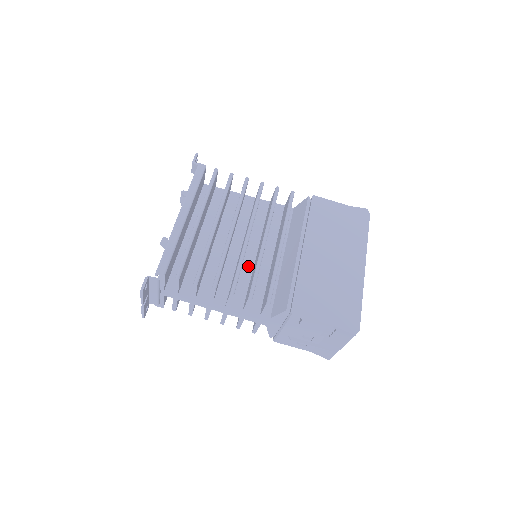
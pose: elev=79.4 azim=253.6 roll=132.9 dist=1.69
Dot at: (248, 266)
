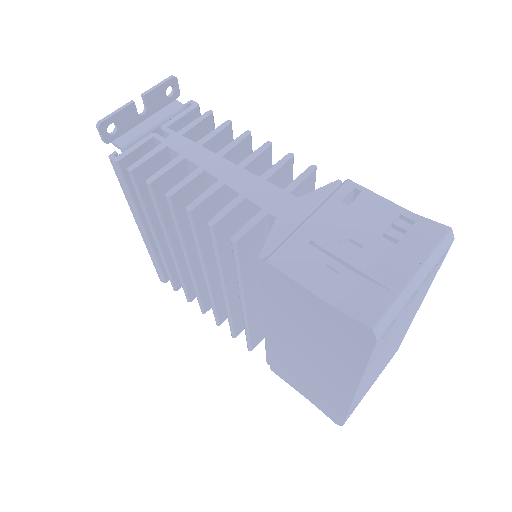
Dot at: occluded
